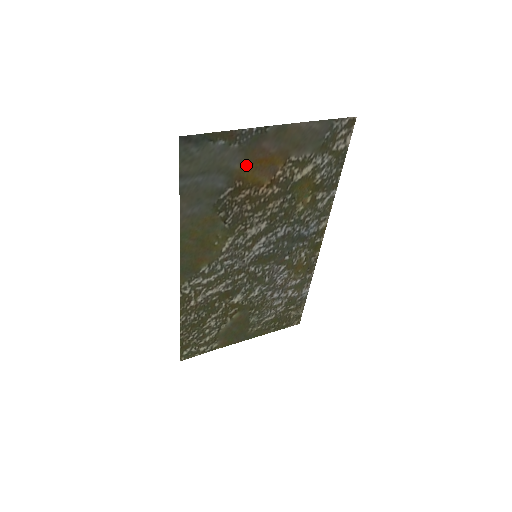
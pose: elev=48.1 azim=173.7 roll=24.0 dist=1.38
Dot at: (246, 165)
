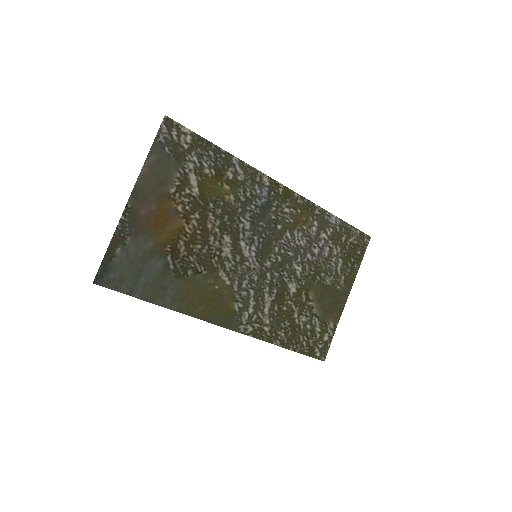
Dot at: (153, 236)
